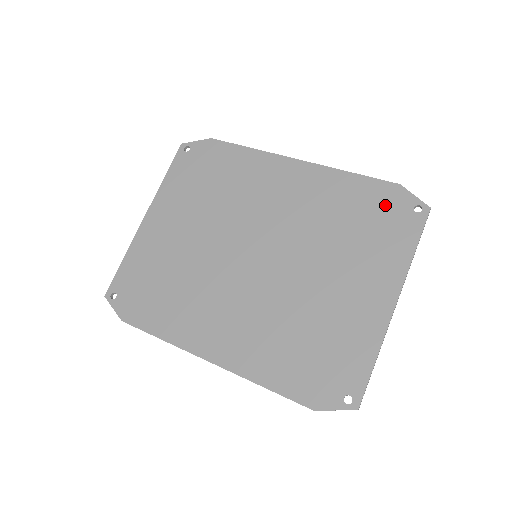
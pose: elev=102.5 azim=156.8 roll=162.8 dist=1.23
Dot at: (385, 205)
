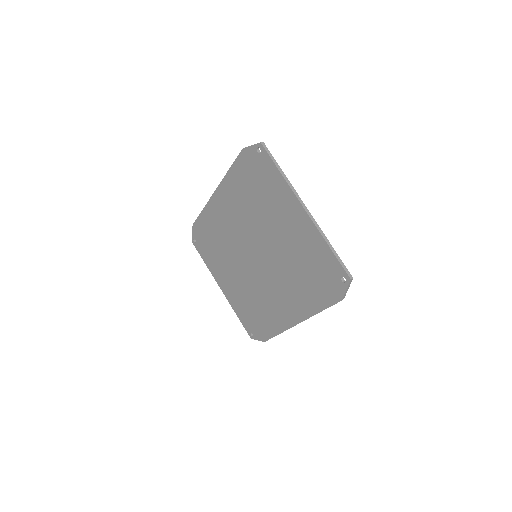
Dot at: (251, 167)
